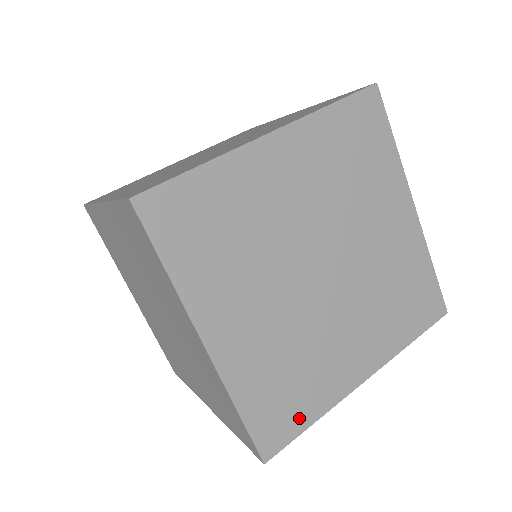
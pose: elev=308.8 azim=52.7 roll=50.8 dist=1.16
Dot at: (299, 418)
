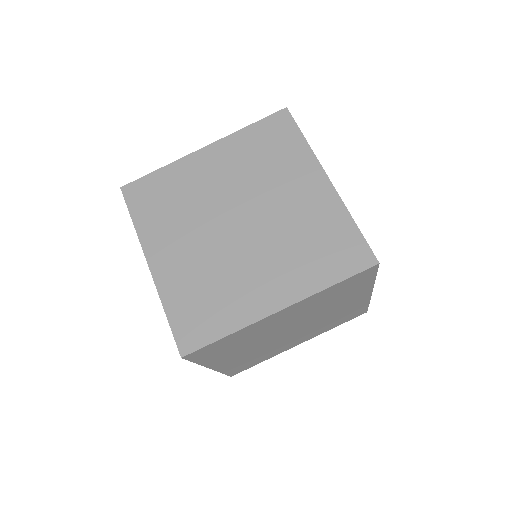
Dot at: (255, 364)
